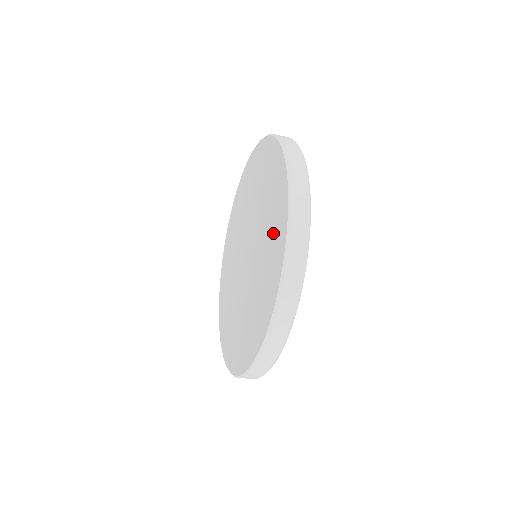
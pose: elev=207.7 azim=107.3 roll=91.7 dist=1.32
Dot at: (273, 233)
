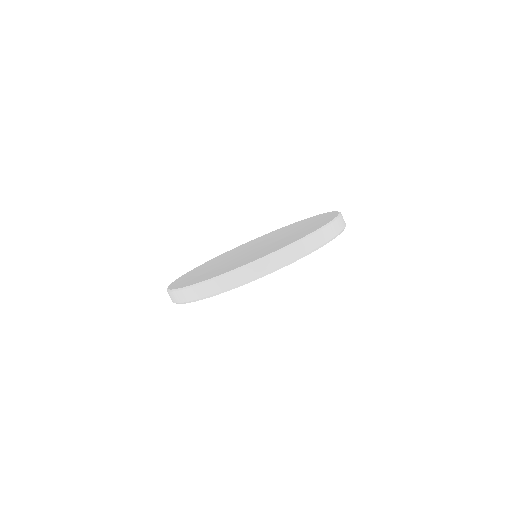
Dot at: (309, 222)
